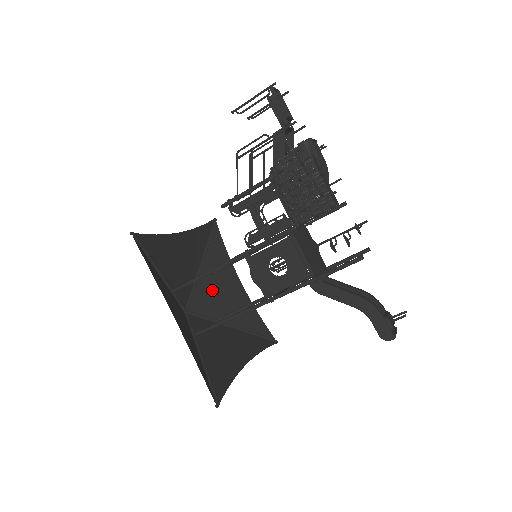
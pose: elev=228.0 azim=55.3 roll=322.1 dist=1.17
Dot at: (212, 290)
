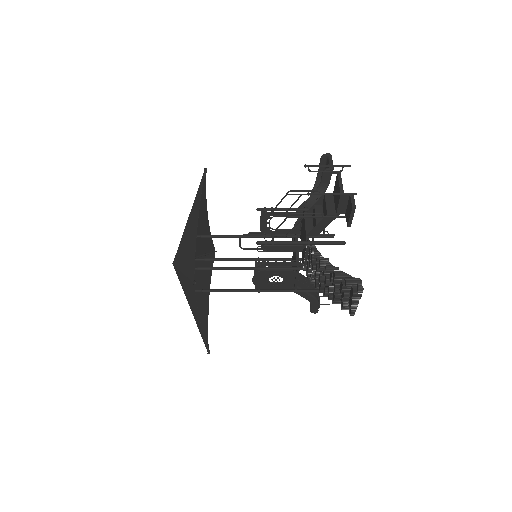
Dot at: occluded
